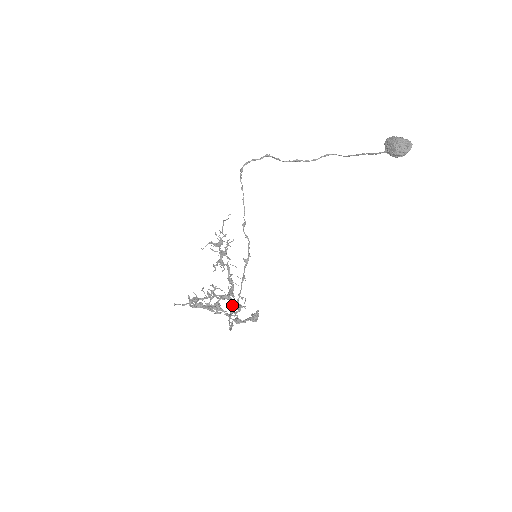
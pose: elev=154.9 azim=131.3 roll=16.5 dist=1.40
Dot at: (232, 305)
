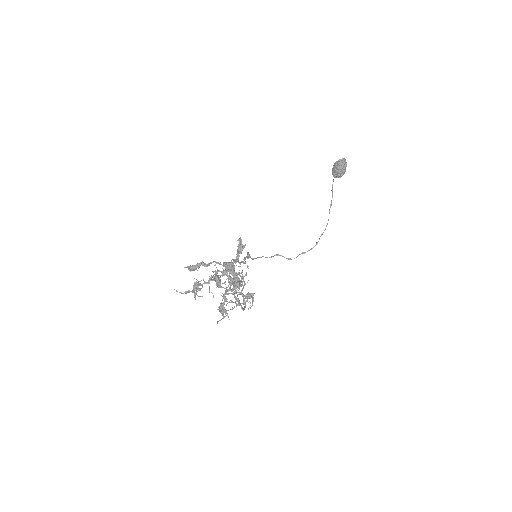
Dot at: (226, 264)
